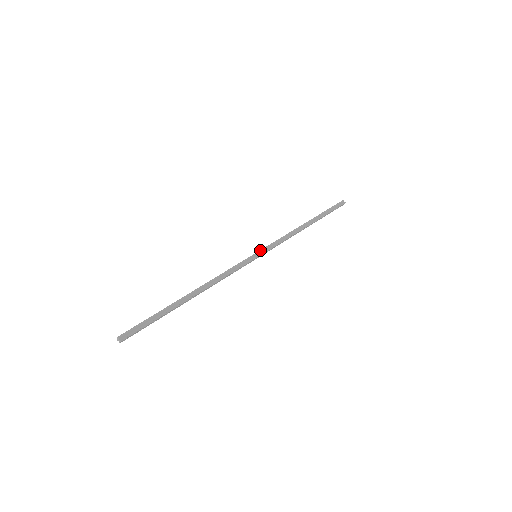
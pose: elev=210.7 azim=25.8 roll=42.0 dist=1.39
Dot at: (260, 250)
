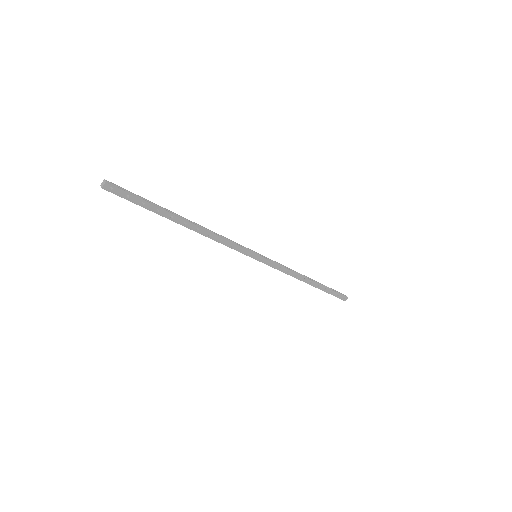
Dot at: occluded
